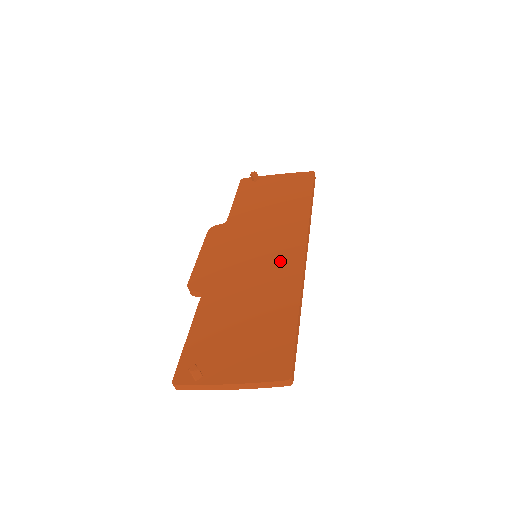
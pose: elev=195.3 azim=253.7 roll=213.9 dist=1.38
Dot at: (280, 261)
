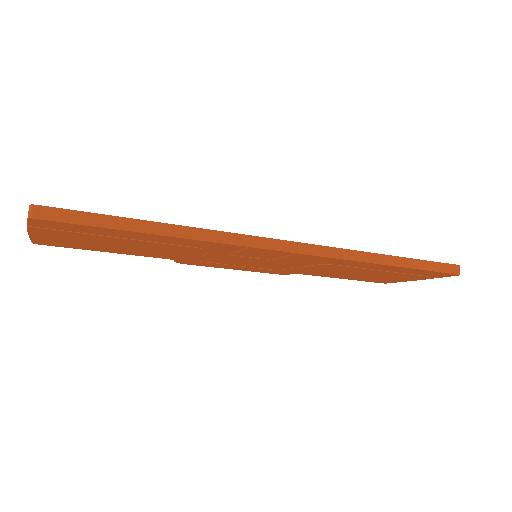
Dot at: occluded
